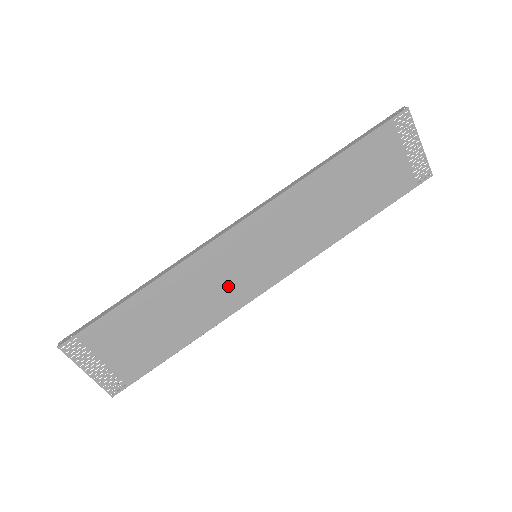
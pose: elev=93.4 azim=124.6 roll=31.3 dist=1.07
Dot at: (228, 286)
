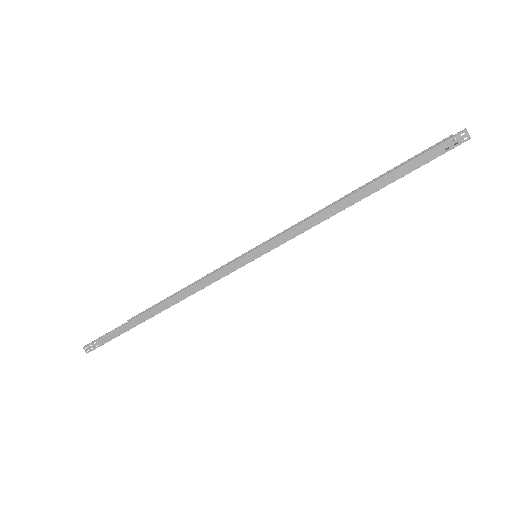
Dot at: occluded
